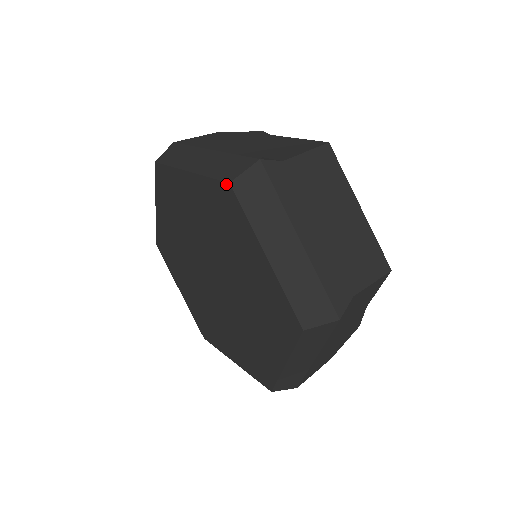
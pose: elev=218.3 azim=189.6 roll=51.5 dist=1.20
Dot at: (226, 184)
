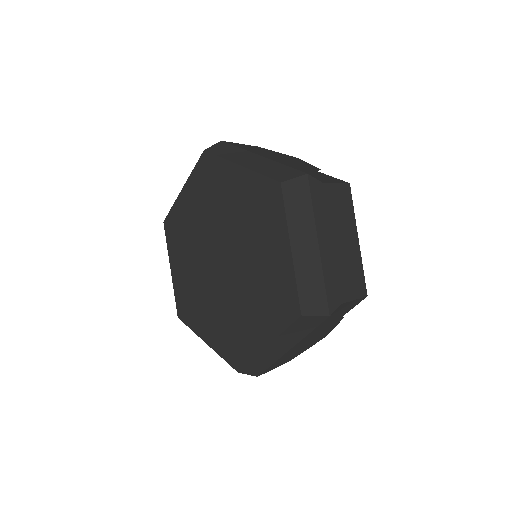
Dot at: (277, 183)
